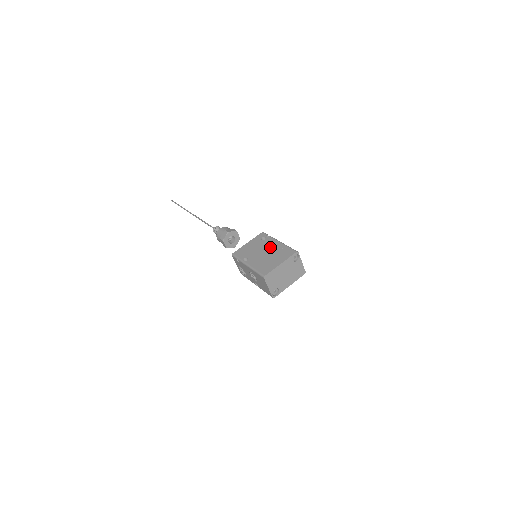
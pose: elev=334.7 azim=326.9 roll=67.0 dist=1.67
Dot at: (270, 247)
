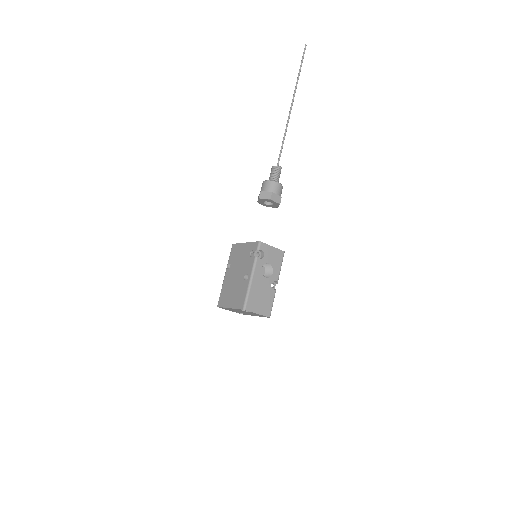
Dot at: (243, 274)
